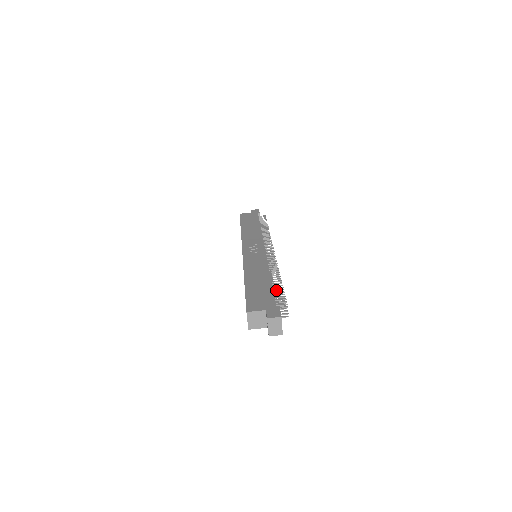
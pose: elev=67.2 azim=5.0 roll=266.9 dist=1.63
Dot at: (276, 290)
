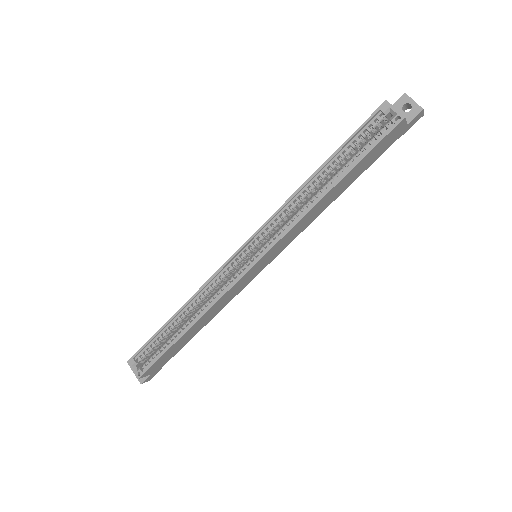
Dot at: occluded
